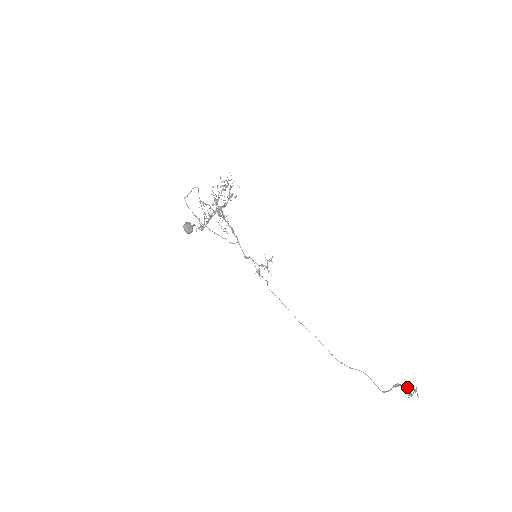
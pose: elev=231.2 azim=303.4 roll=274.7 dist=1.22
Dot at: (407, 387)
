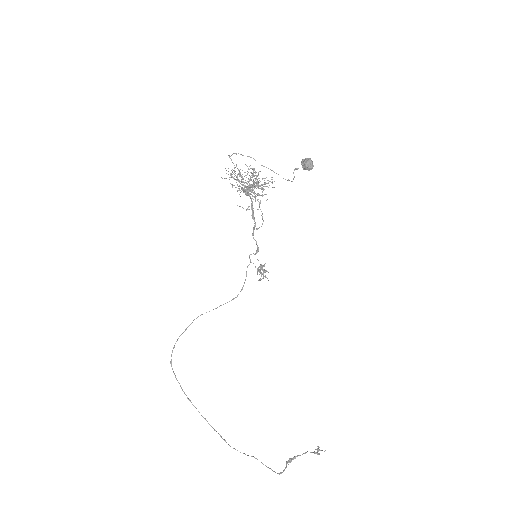
Dot at: occluded
